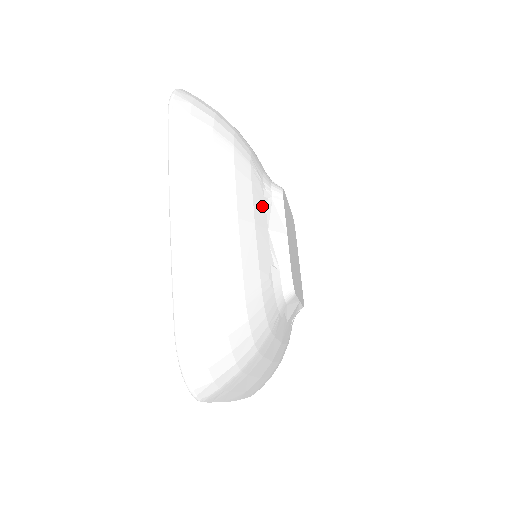
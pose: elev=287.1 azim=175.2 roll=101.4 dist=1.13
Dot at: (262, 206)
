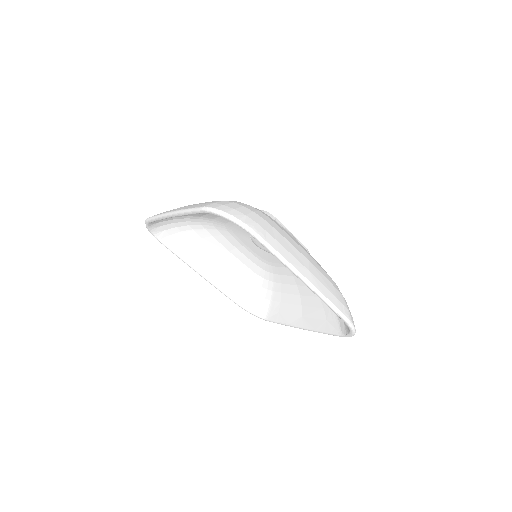
Dot at: occluded
